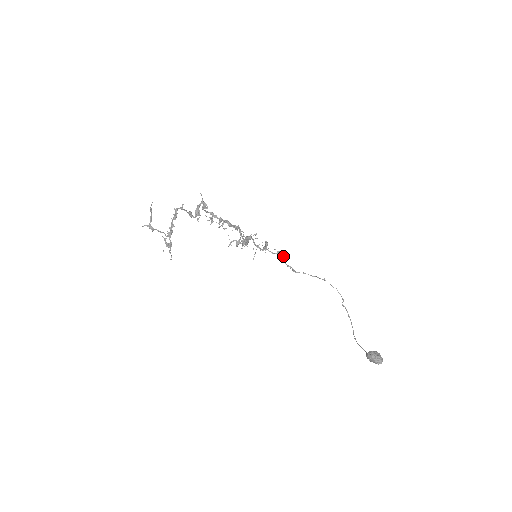
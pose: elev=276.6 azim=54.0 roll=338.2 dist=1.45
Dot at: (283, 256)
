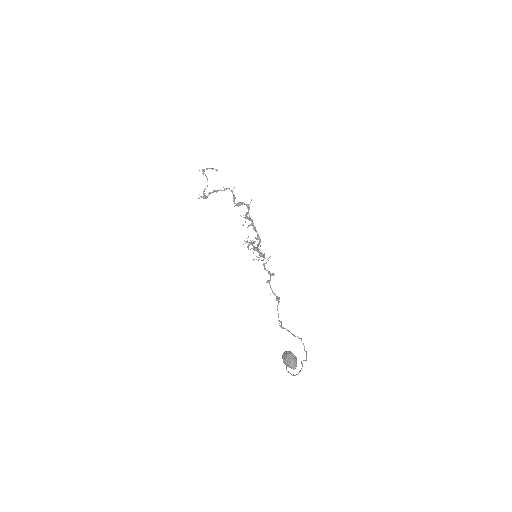
Dot at: occluded
